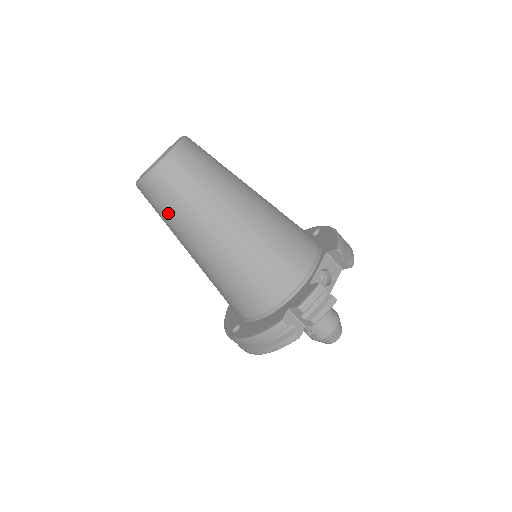
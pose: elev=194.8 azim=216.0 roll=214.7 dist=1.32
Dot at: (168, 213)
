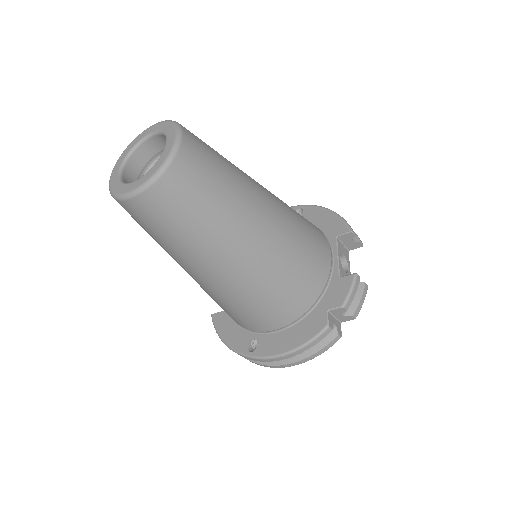
Dot at: (177, 230)
